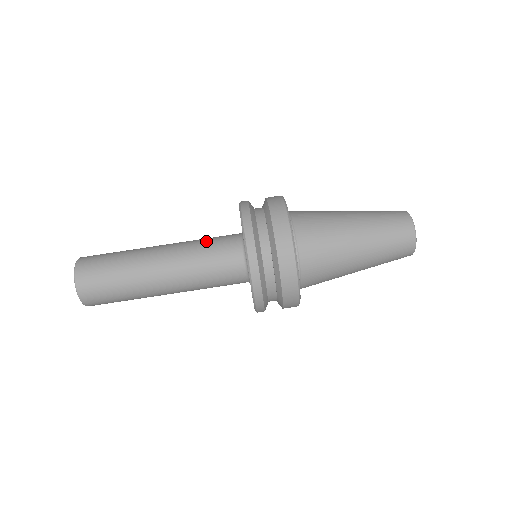
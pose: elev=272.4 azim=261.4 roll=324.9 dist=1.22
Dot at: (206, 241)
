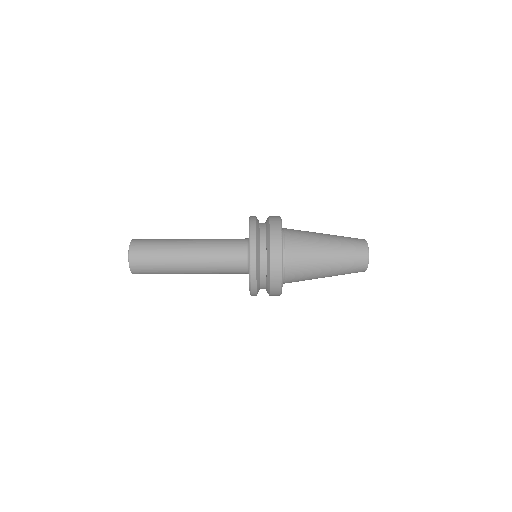
Dot at: (223, 241)
